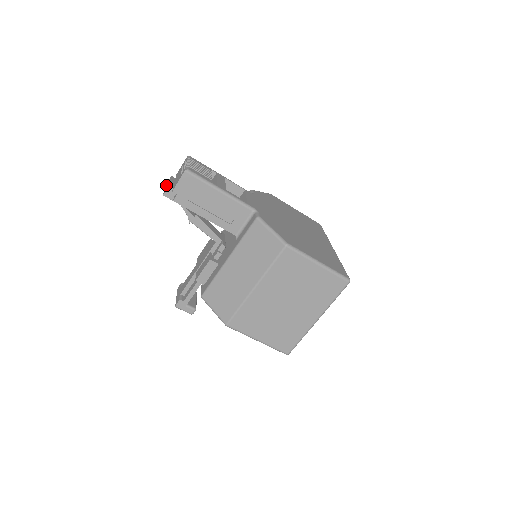
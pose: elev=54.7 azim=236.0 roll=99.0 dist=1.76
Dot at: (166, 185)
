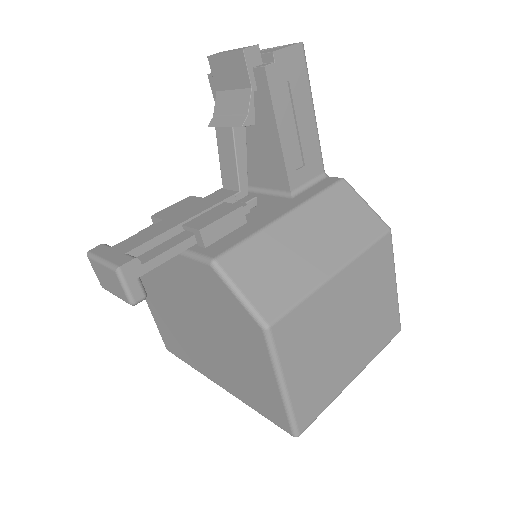
Dot at: occluded
